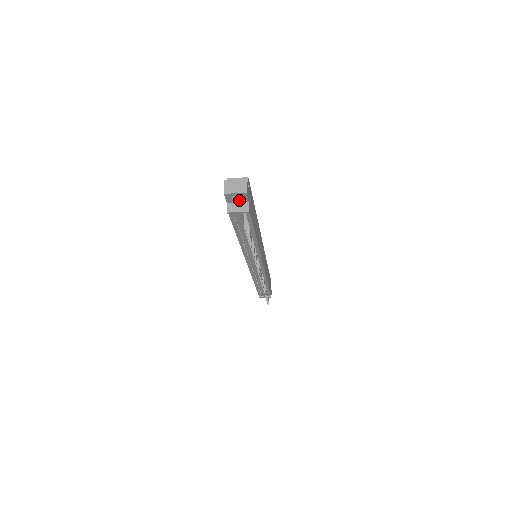
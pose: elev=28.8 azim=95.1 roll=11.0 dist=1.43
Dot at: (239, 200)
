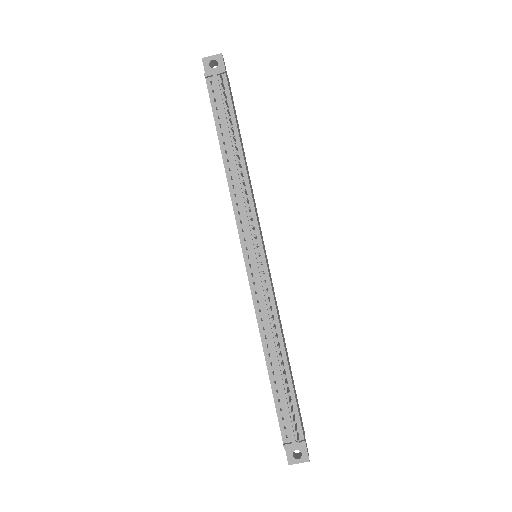
Dot at: occluded
